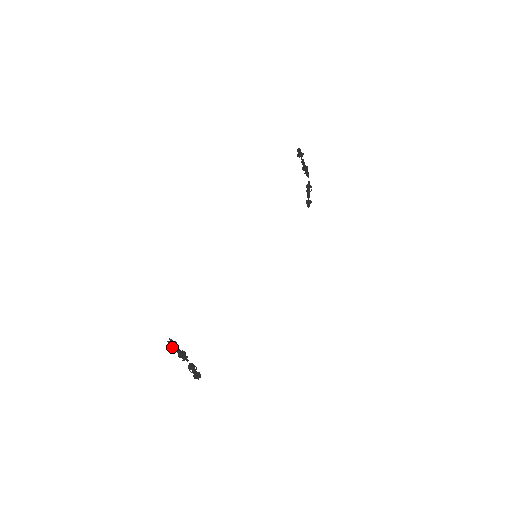
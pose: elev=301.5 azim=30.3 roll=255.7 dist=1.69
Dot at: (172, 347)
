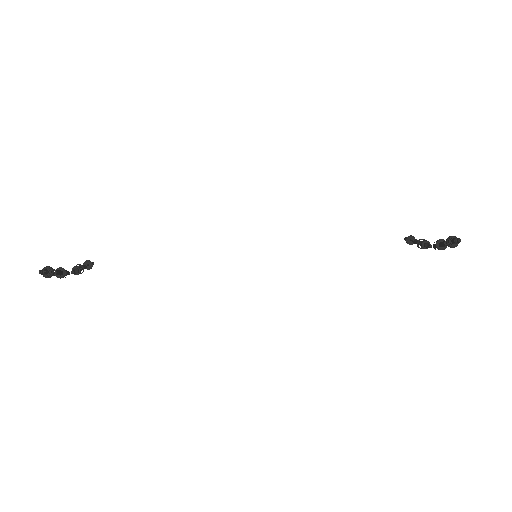
Dot at: (43, 275)
